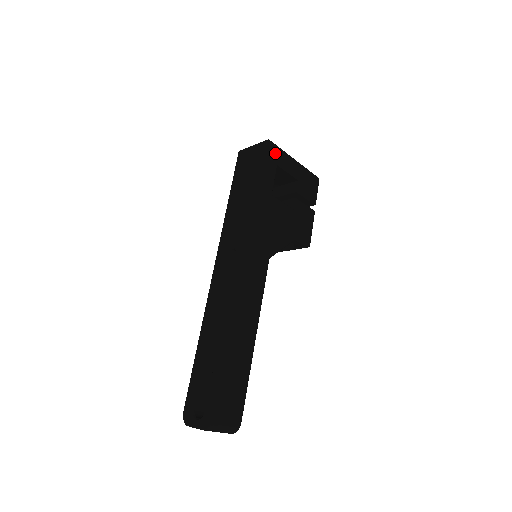
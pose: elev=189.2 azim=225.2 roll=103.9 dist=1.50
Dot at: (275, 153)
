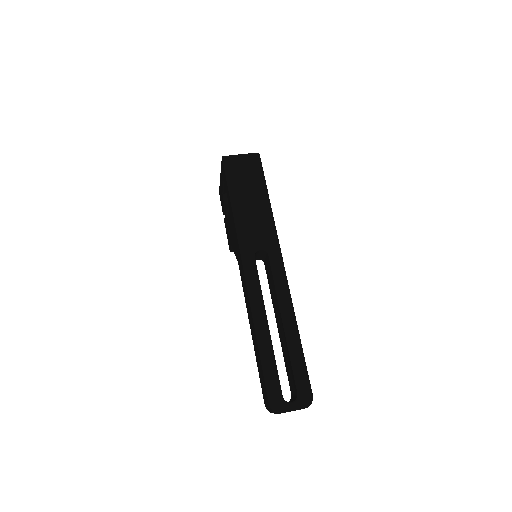
Dot at: occluded
